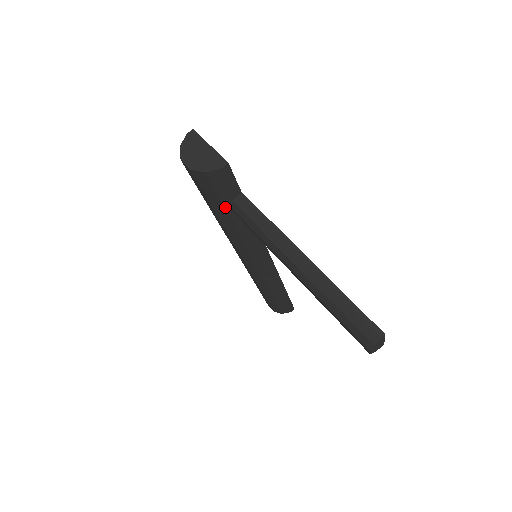
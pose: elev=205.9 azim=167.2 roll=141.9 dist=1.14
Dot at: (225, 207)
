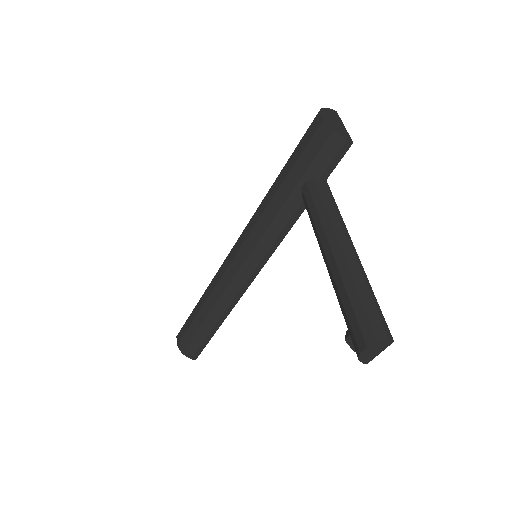
Dot at: (301, 180)
